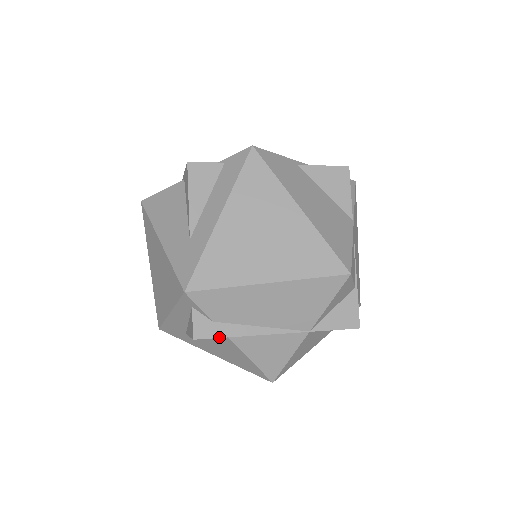
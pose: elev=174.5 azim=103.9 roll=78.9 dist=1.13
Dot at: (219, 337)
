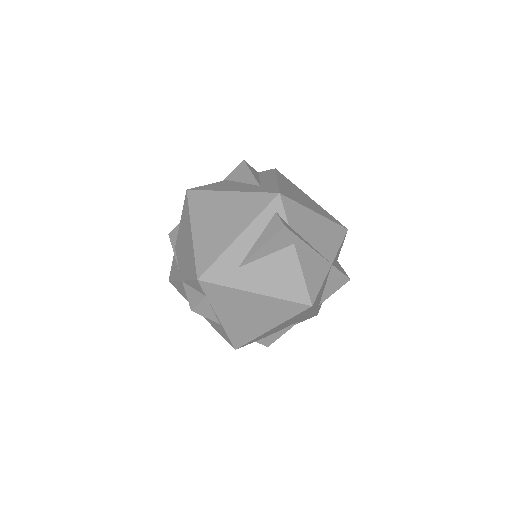
Dot at: (296, 234)
